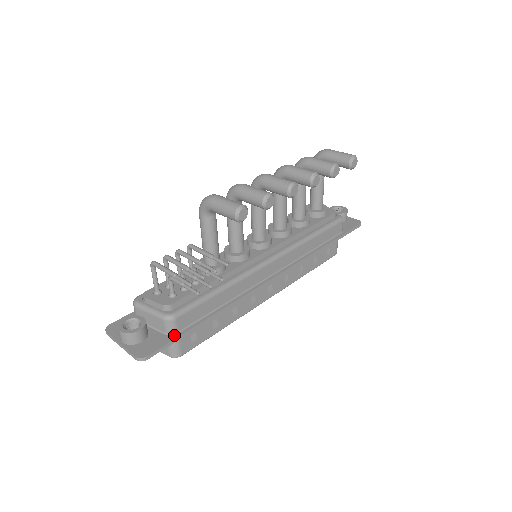
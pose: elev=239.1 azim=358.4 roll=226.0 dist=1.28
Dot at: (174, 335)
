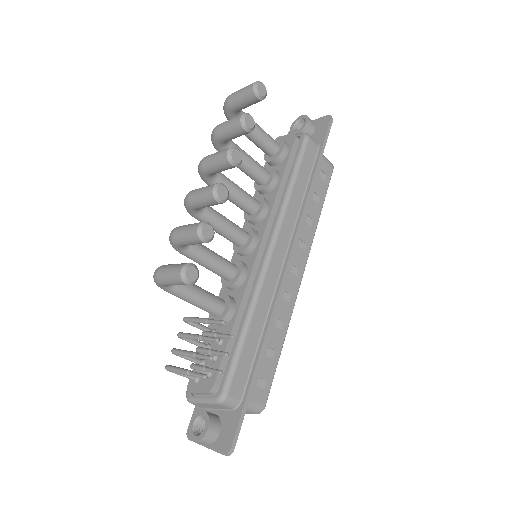
Dot at: (240, 406)
